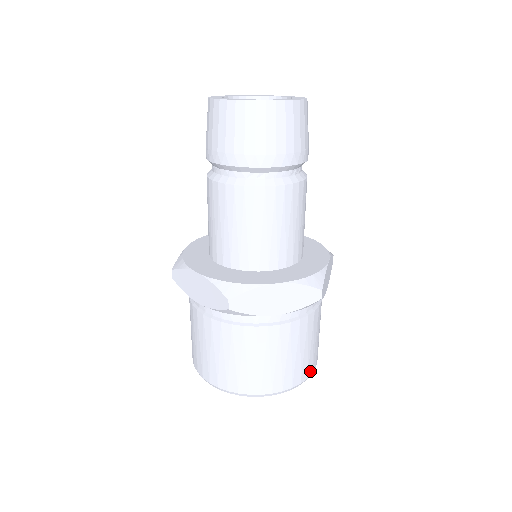
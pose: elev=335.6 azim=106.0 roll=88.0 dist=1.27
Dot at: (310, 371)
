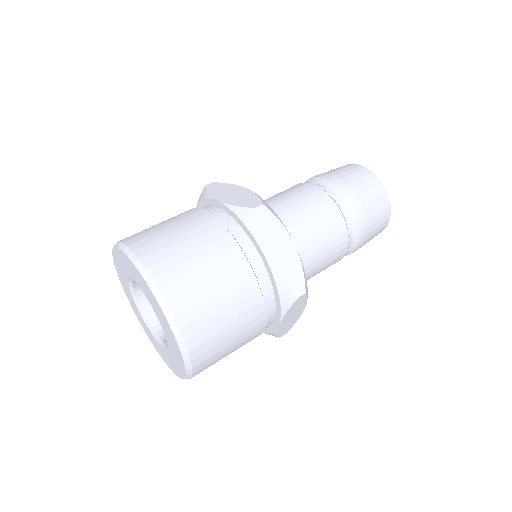
Dot at: (162, 283)
